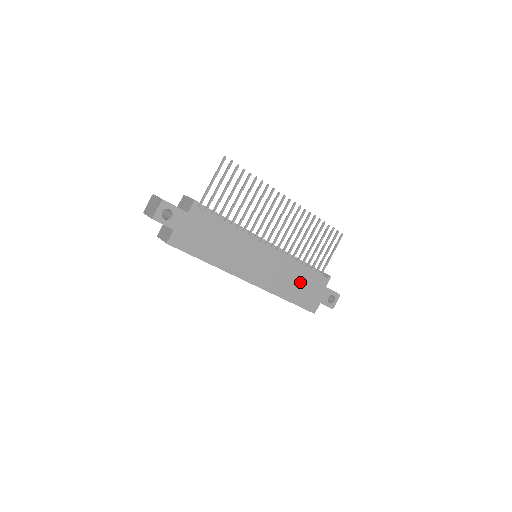
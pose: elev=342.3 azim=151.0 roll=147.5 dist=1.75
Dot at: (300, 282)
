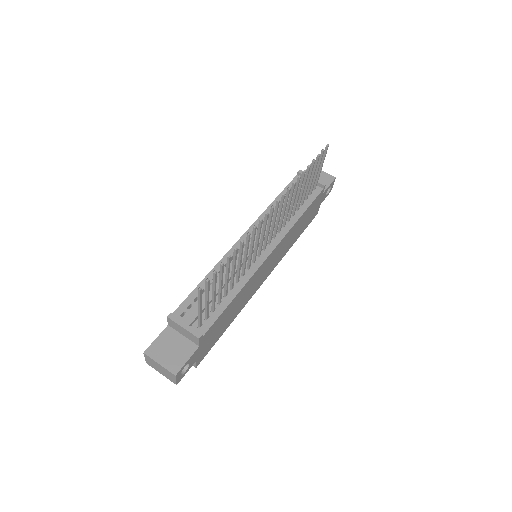
Dot at: (302, 223)
